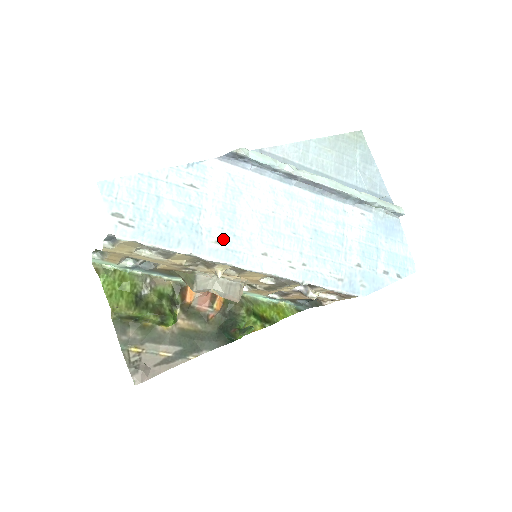
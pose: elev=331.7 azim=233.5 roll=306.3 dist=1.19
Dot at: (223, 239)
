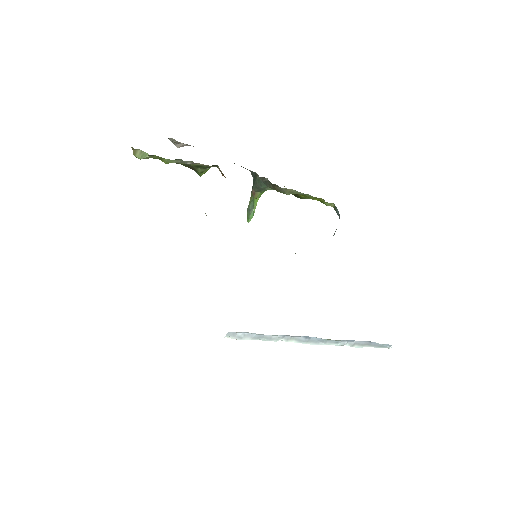
Dot at: occluded
